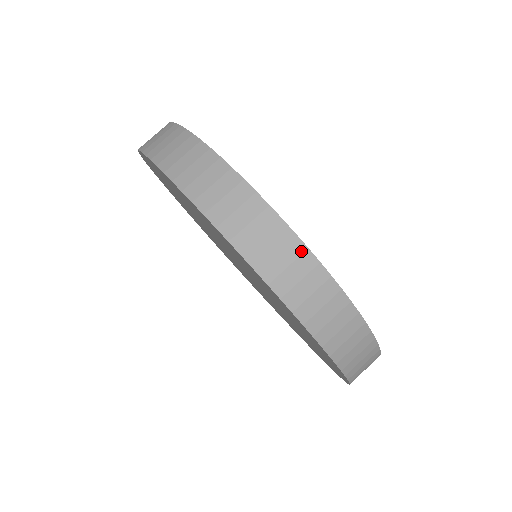
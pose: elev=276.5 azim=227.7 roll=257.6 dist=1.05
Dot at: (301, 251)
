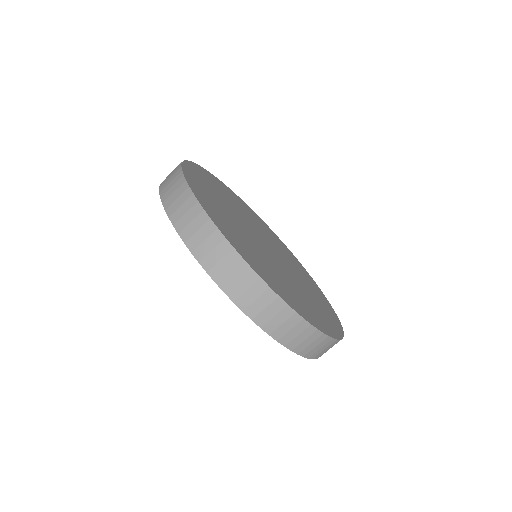
Dot at: (200, 212)
